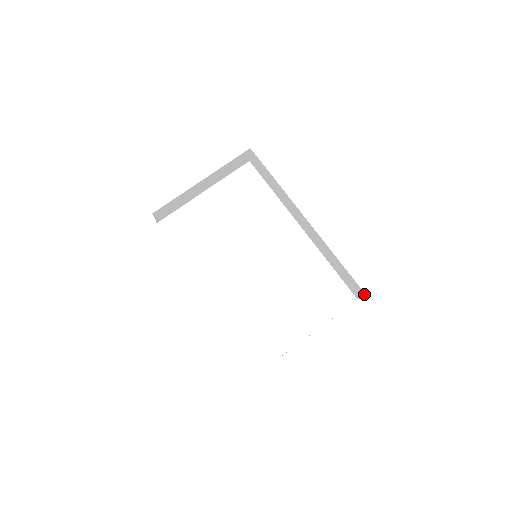
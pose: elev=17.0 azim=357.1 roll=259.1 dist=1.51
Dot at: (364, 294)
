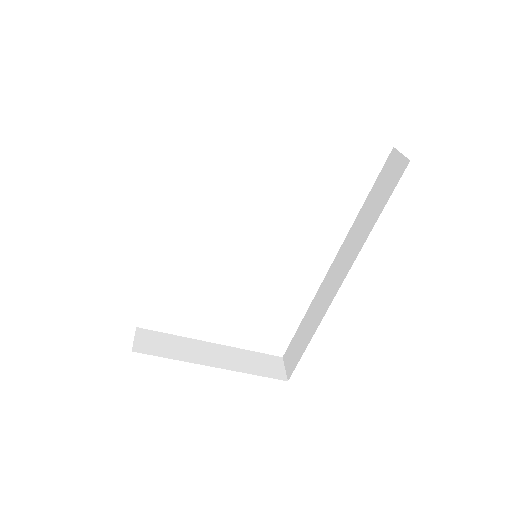
Dot at: (288, 378)
